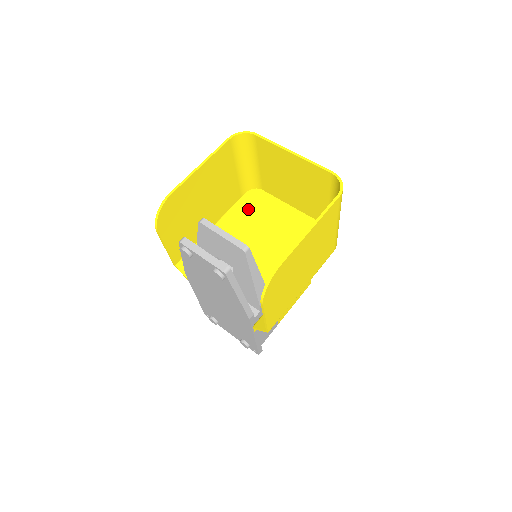
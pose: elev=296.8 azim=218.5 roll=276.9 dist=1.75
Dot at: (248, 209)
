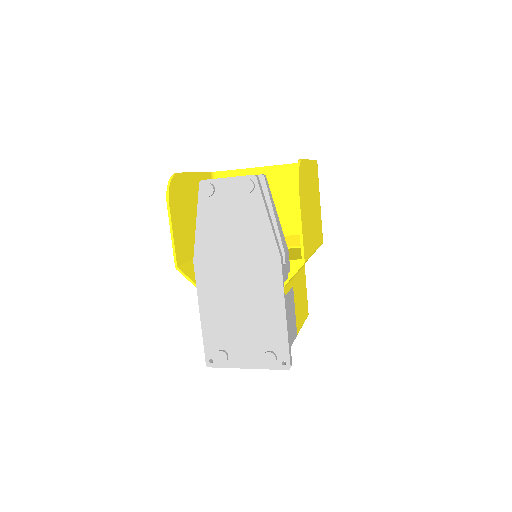
Dot at: occluded
